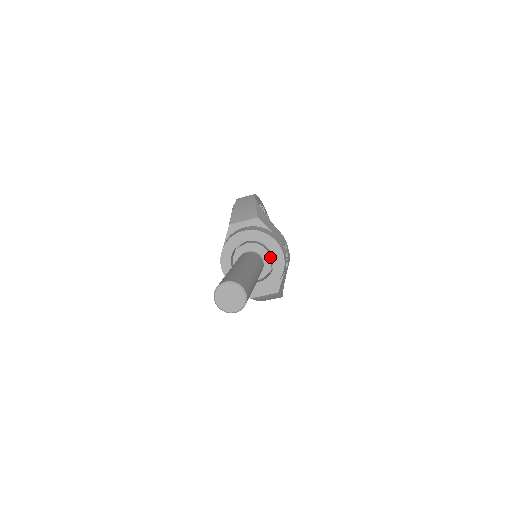
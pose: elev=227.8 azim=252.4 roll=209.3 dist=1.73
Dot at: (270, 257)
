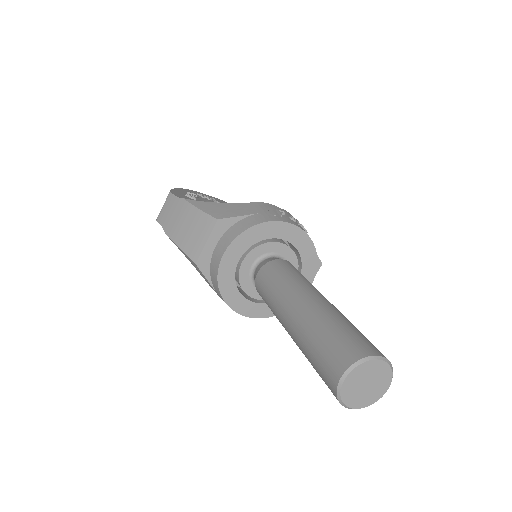
Dot at: (283, 245)
